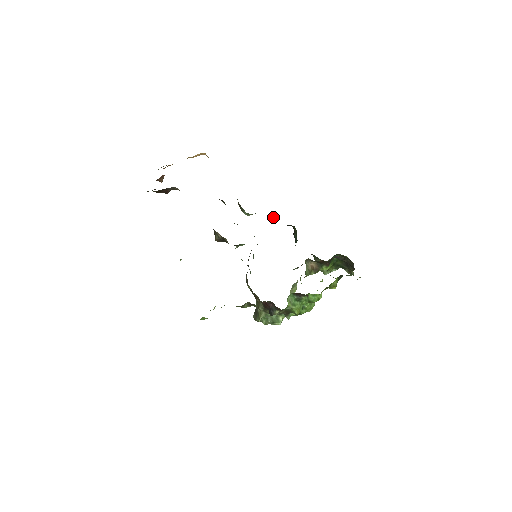
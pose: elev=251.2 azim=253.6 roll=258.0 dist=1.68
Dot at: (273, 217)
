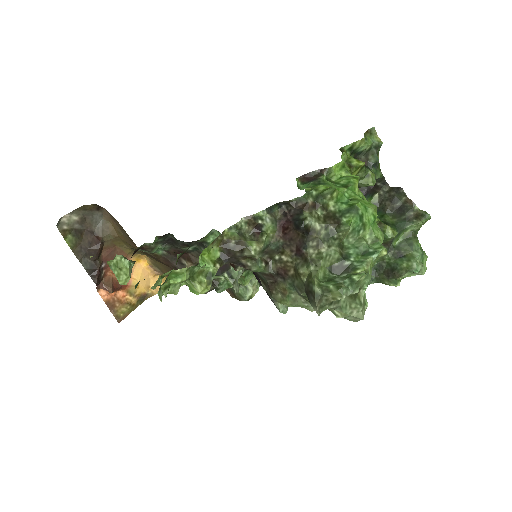
Dot at: occluded
